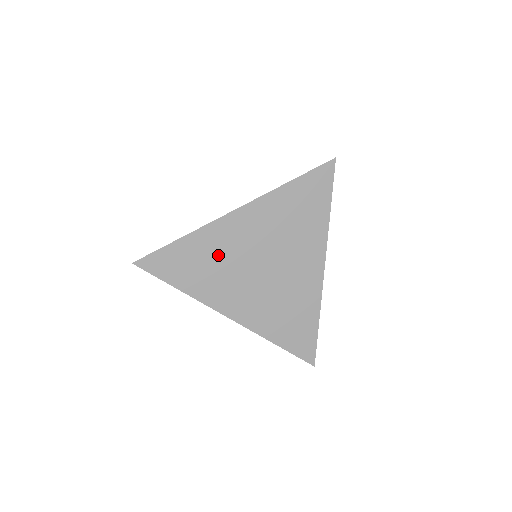
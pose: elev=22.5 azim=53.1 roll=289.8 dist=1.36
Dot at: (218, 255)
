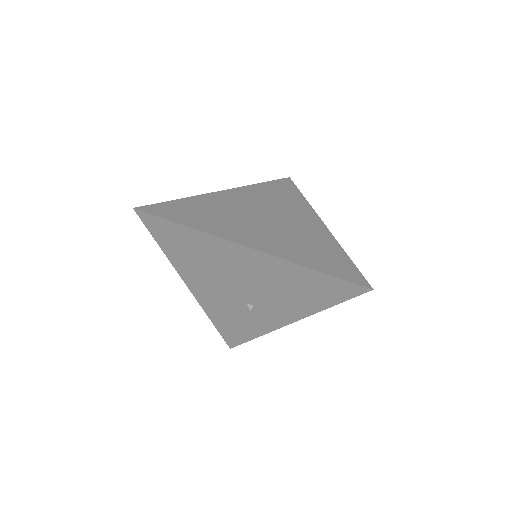
Dot at: (219, 210)
